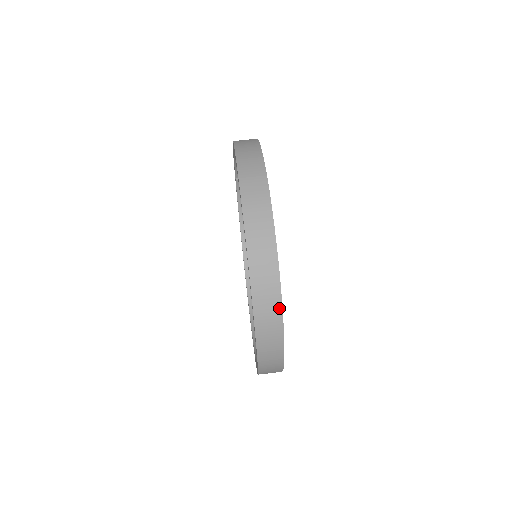
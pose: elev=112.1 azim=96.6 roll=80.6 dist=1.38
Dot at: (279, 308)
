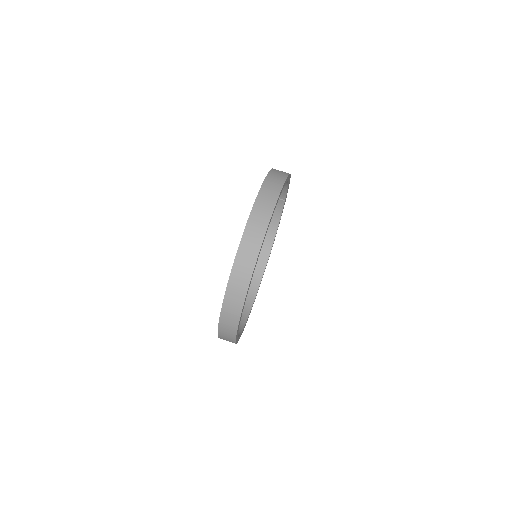
Dot at: (245, 292)
